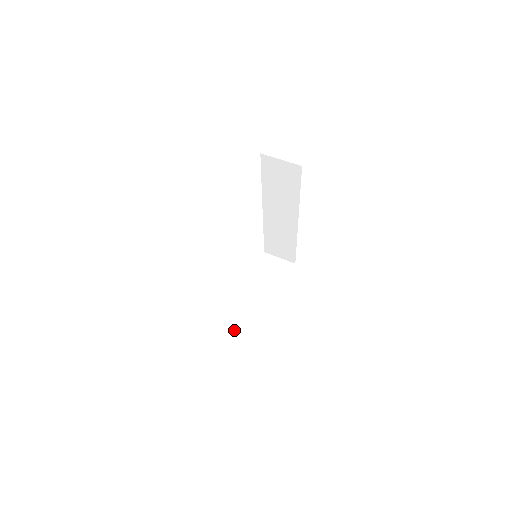
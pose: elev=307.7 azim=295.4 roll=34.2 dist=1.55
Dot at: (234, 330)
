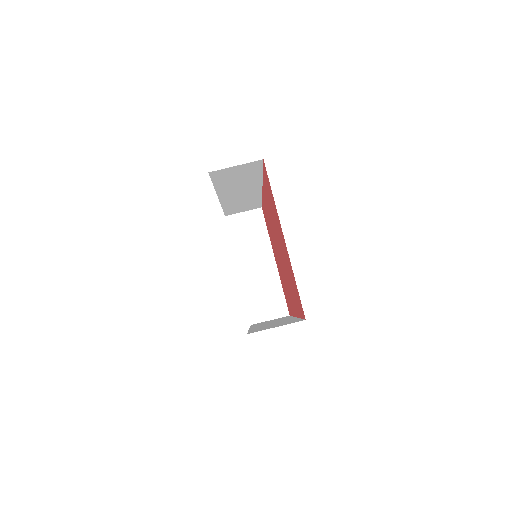
Dot at: (264, 313)
